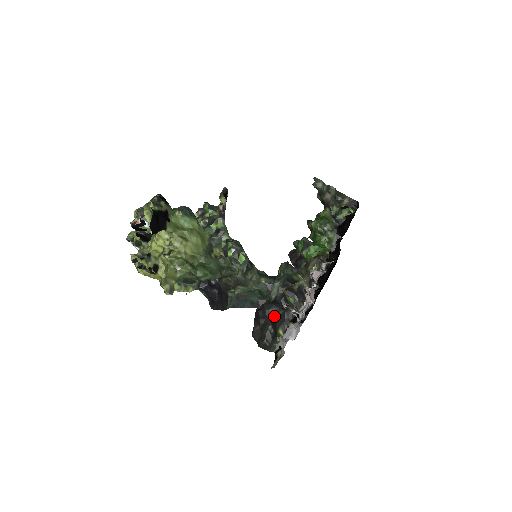
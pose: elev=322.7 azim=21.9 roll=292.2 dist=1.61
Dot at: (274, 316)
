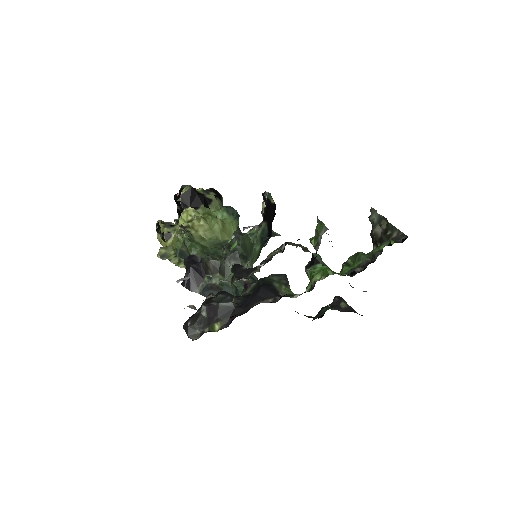
Dot at: (219, 303)
